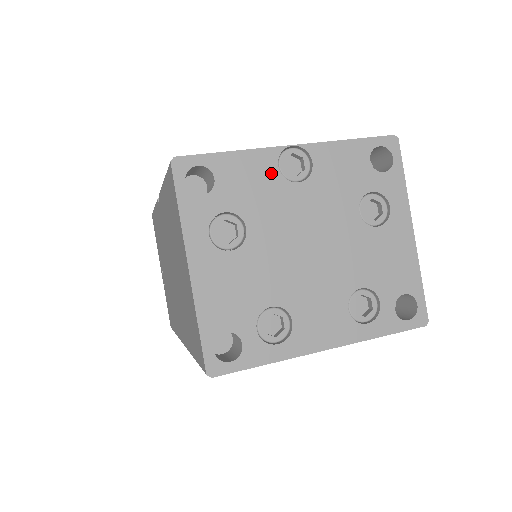
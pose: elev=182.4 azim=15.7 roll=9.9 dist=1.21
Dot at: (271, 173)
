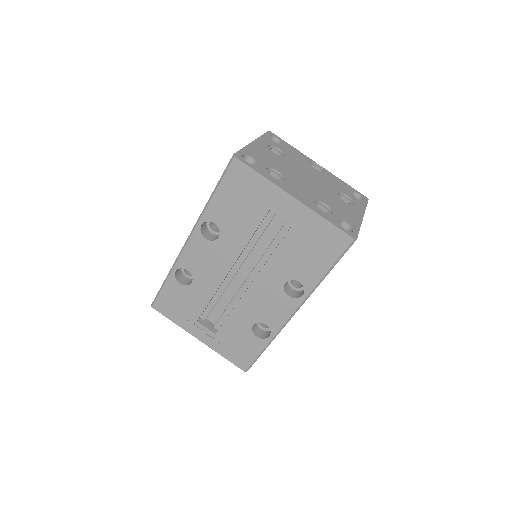
Dot at: (305, 160)
